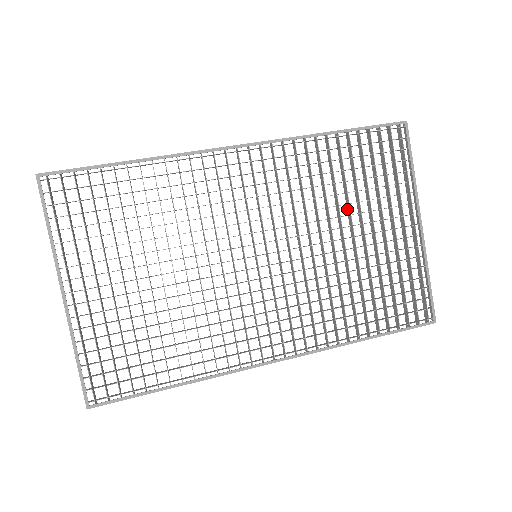
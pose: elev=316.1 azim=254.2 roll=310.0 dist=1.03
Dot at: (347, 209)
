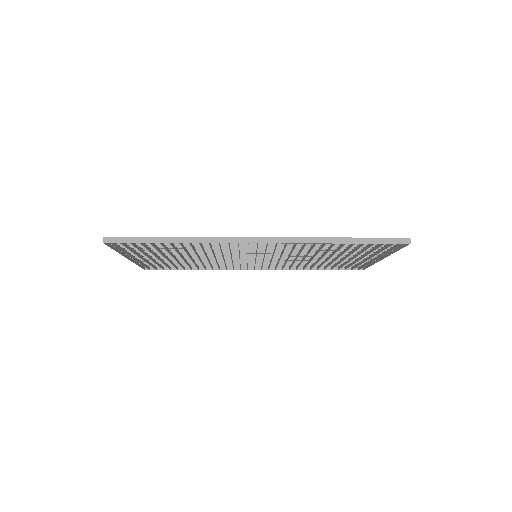
Dot at: occluded
